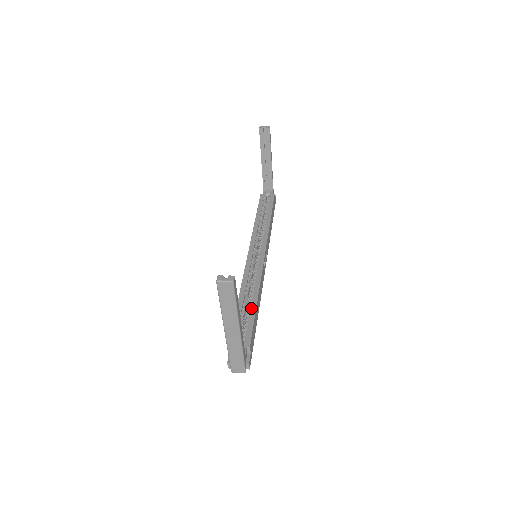
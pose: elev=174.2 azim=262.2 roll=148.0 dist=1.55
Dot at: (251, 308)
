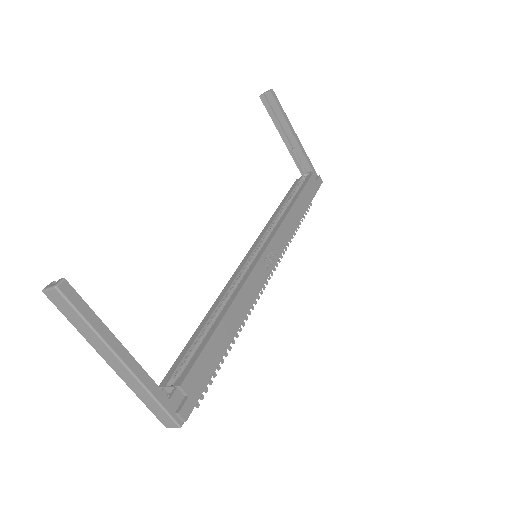
Dot at: (211, 328)
